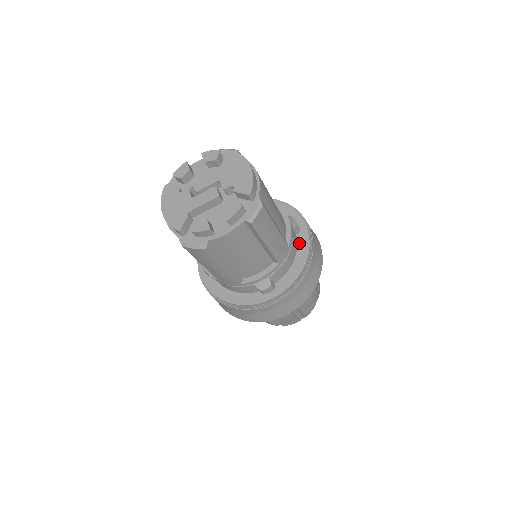
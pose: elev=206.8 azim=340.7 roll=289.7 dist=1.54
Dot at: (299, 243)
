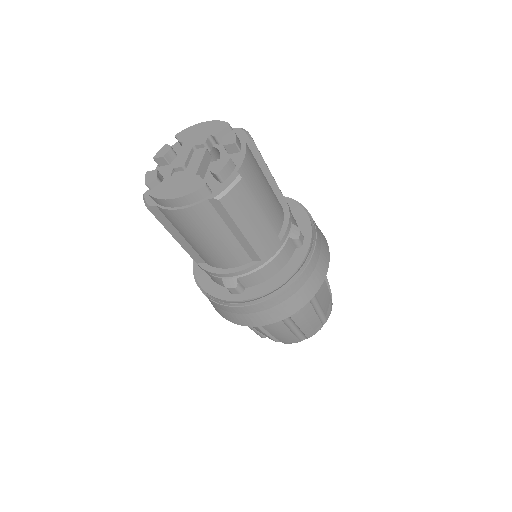
Dot at: occluded
